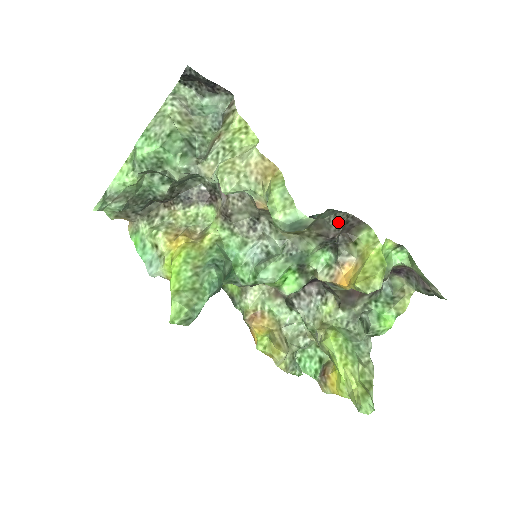
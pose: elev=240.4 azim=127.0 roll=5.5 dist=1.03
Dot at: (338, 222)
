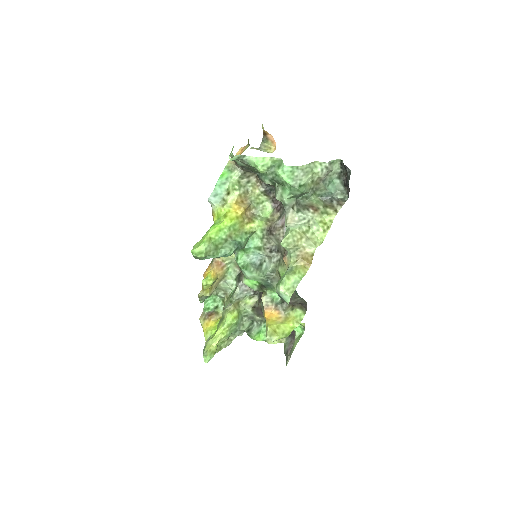
Dot at: (298, 302)
